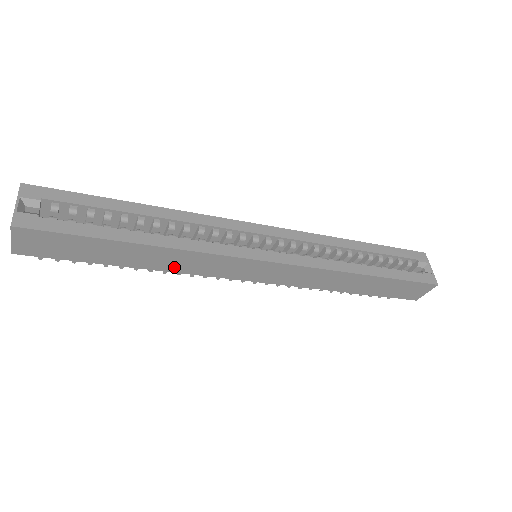
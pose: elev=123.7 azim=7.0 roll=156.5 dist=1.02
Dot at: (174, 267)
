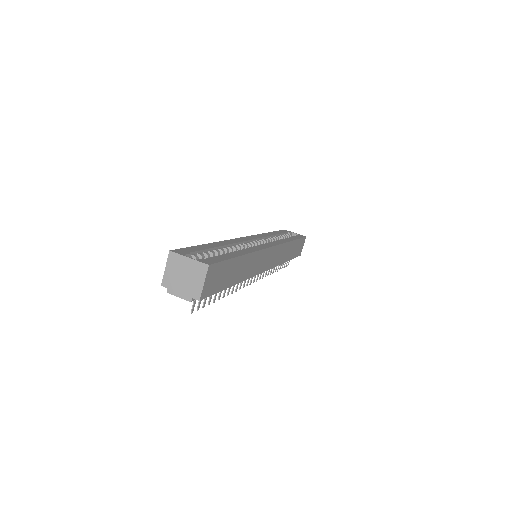
Dot at: (248, 273)
